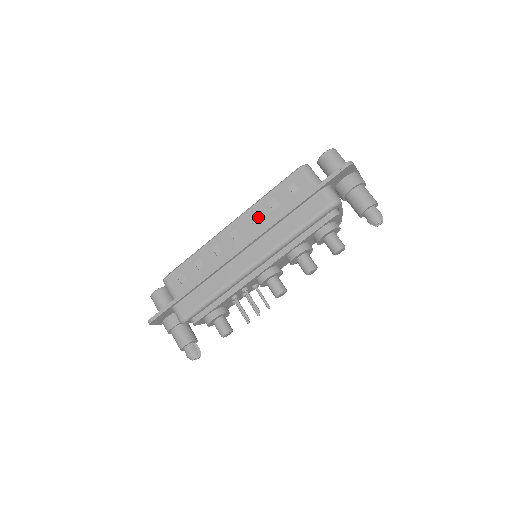
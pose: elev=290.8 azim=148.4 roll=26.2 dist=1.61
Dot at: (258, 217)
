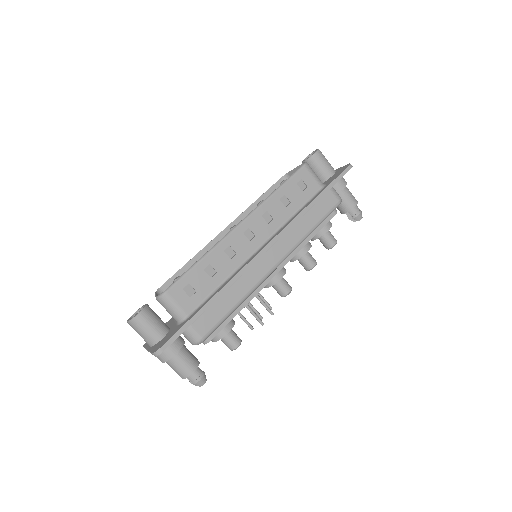
Dot at: (272, 214)
